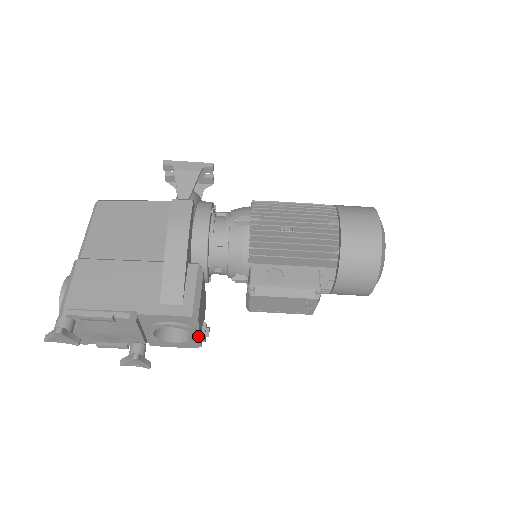
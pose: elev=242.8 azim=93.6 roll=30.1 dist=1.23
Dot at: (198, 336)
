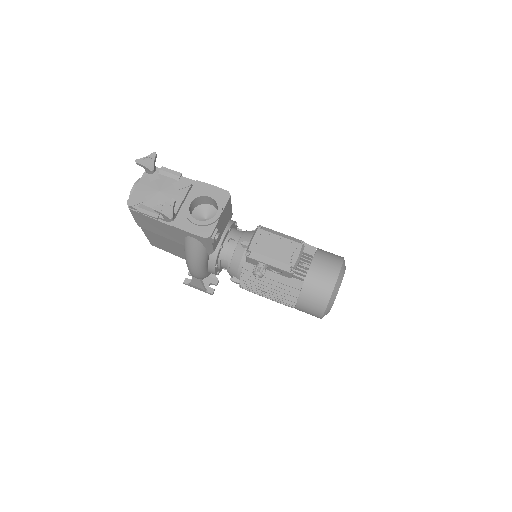
Dot at: (220, 214)
